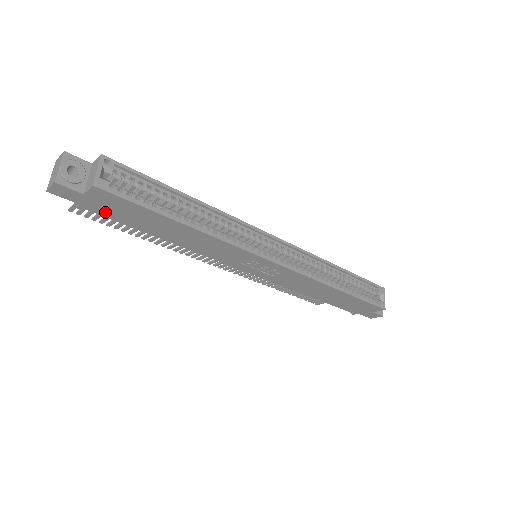
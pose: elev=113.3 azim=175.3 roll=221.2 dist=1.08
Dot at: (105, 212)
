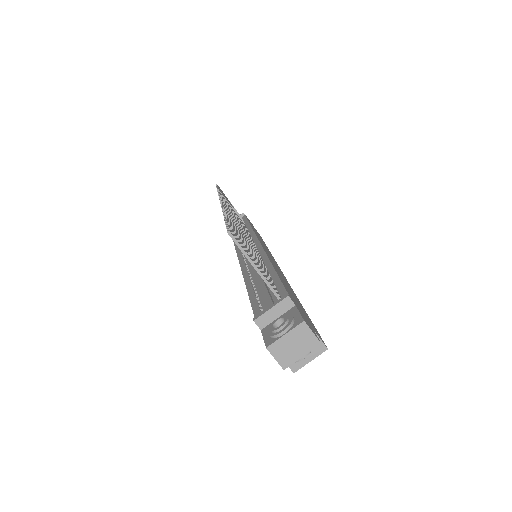
Dot at: occluded
